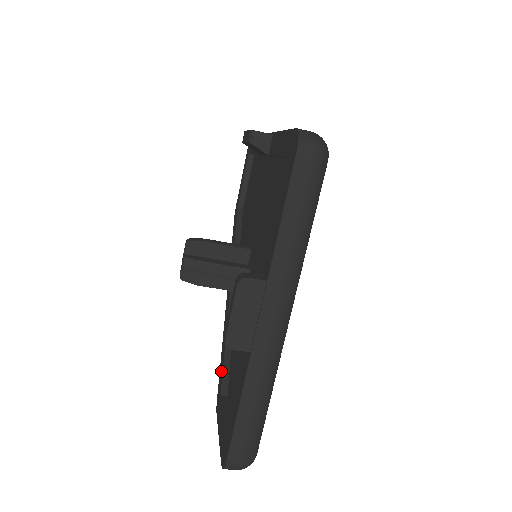
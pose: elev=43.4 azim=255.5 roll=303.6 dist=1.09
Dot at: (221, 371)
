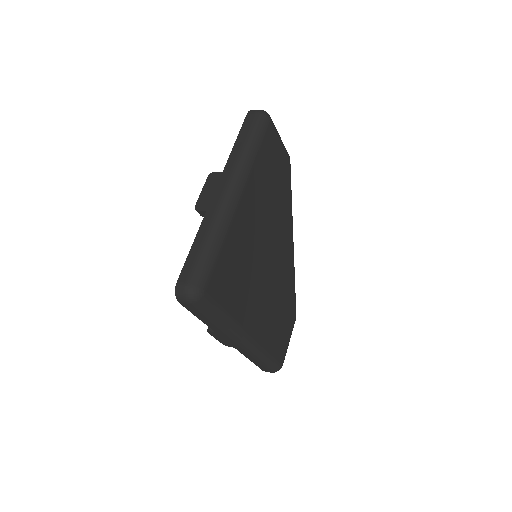
Dot at: occluded
